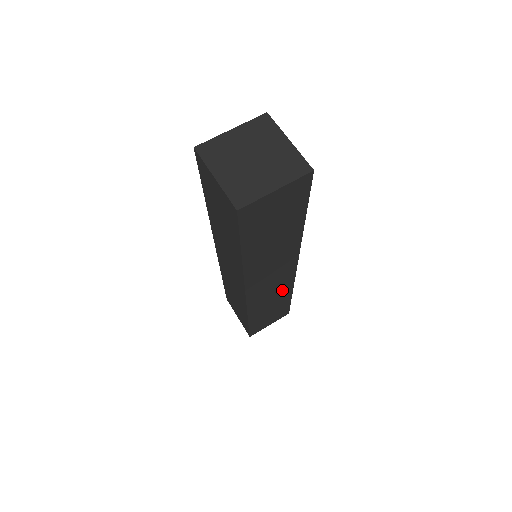
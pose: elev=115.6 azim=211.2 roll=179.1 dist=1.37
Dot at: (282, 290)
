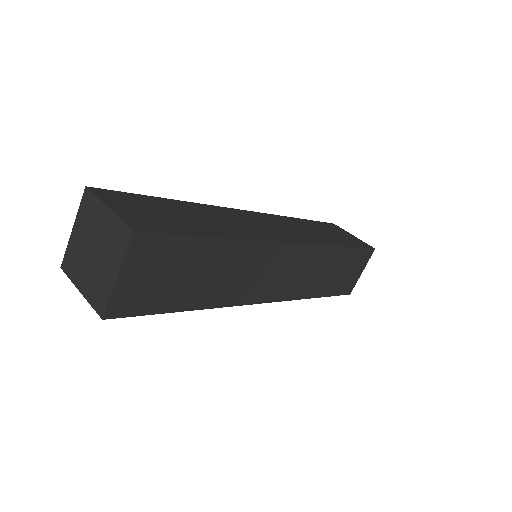
Dot at: (318, 259)
